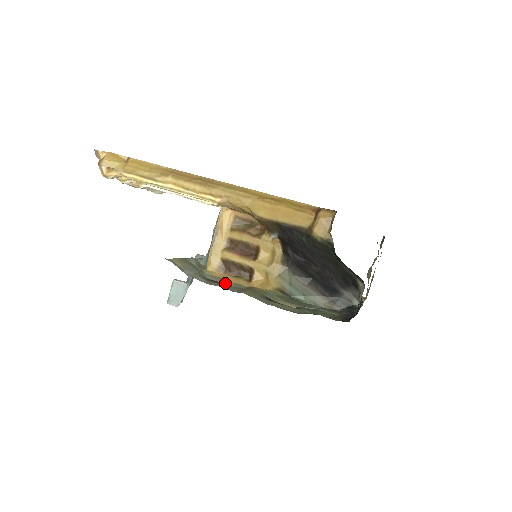
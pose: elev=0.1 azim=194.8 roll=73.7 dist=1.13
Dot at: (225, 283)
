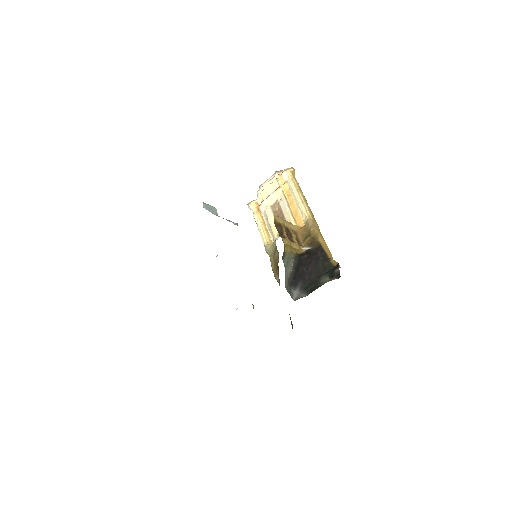
Dot at: occluded
